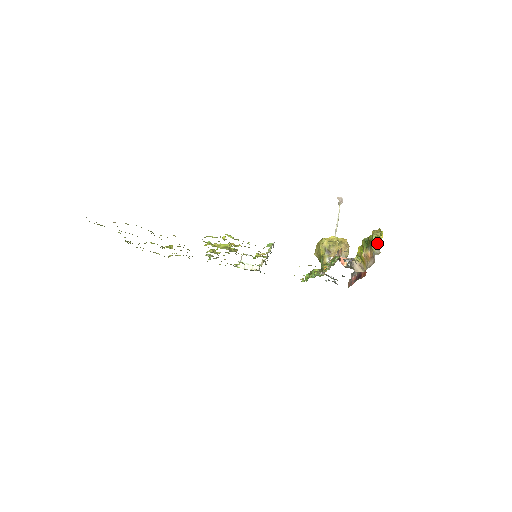
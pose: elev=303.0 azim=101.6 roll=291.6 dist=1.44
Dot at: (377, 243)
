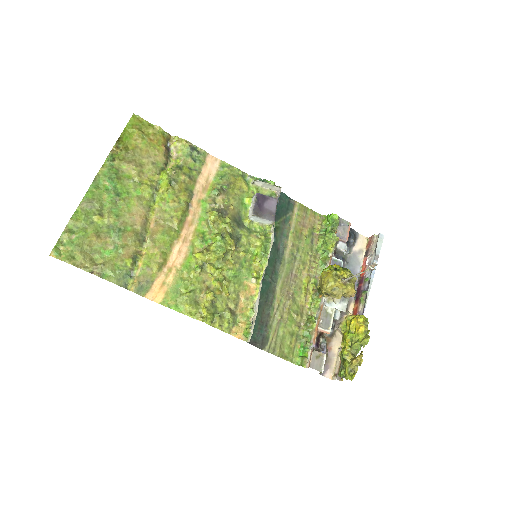
Dot at: occluded
